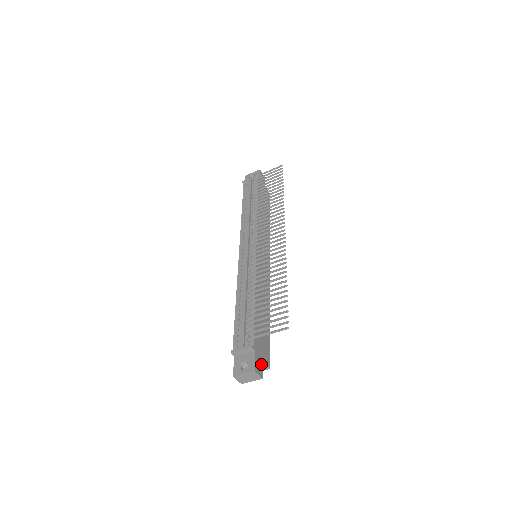
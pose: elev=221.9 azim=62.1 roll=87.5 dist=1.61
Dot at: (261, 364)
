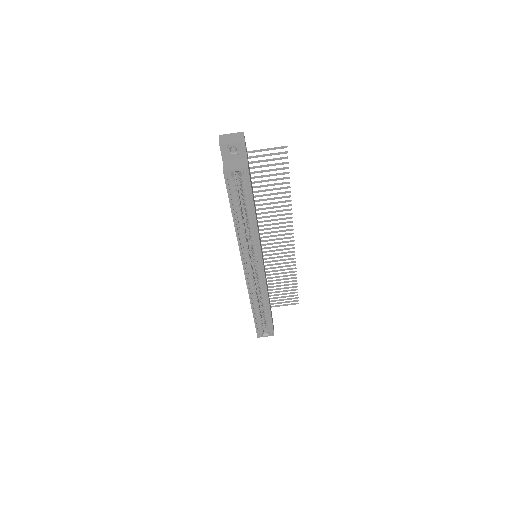
Dot at: (246, 152)
